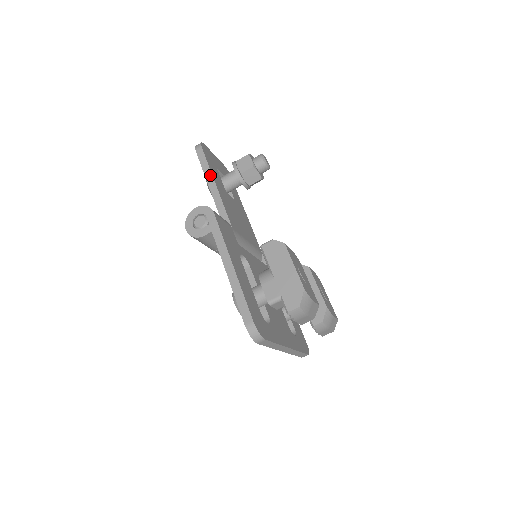
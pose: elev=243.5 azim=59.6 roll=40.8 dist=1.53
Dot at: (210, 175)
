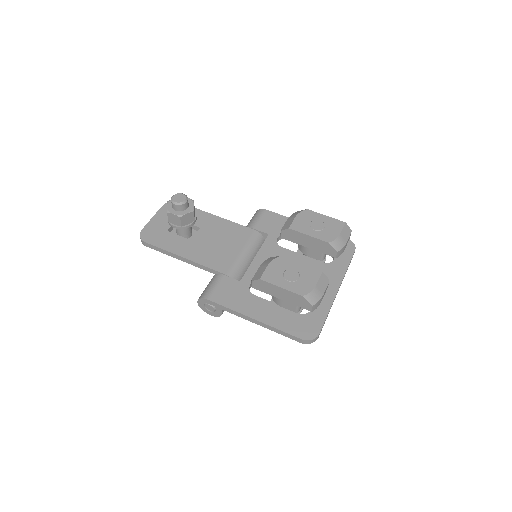
Dot at: (173, 255)
